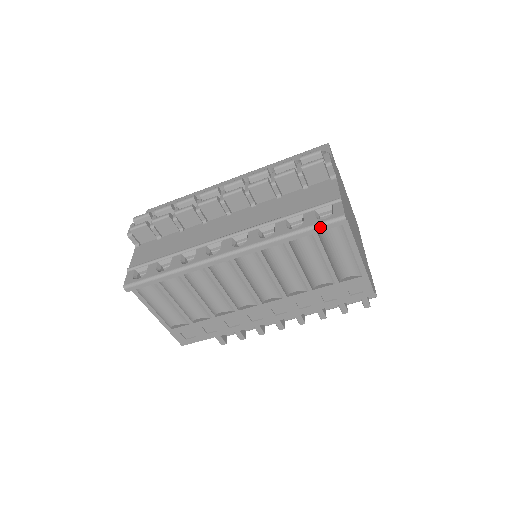
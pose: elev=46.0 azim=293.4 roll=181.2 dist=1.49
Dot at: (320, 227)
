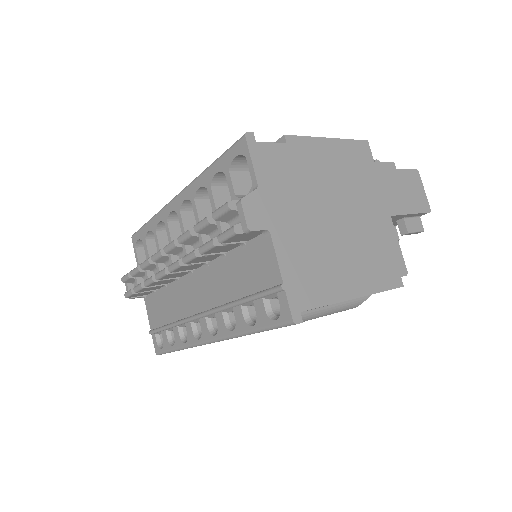
Dot at: occluded
